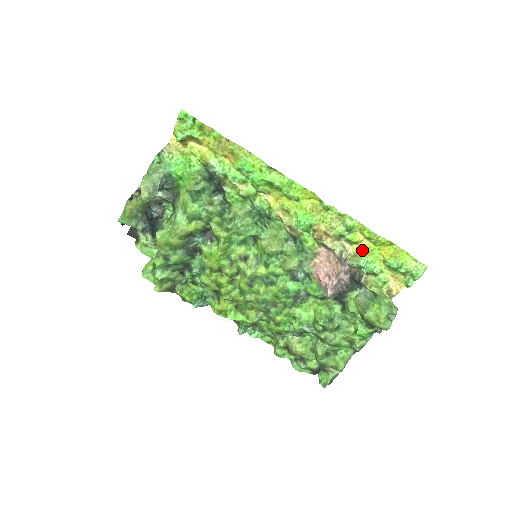
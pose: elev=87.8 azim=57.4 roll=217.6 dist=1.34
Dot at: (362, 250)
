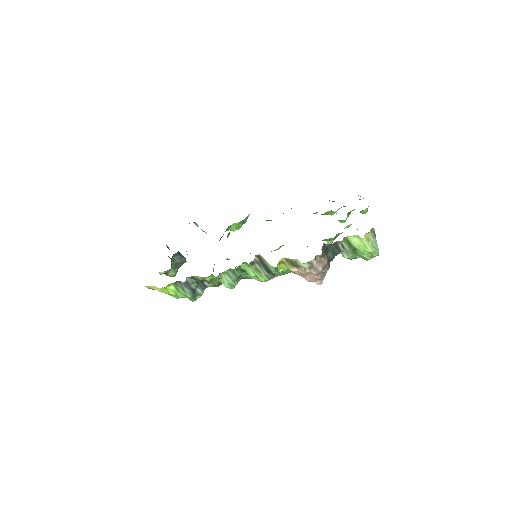
Dot at: occluded
